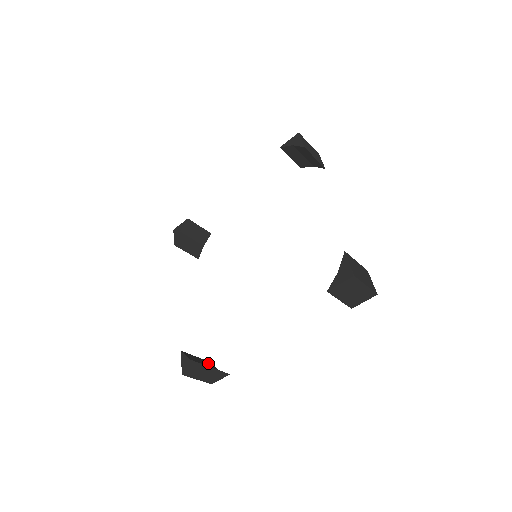
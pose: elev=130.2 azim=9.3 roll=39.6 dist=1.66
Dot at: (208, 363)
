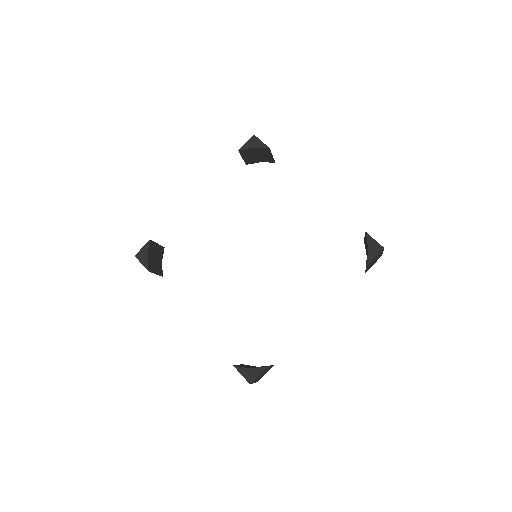
Dot at: (161, 253)
